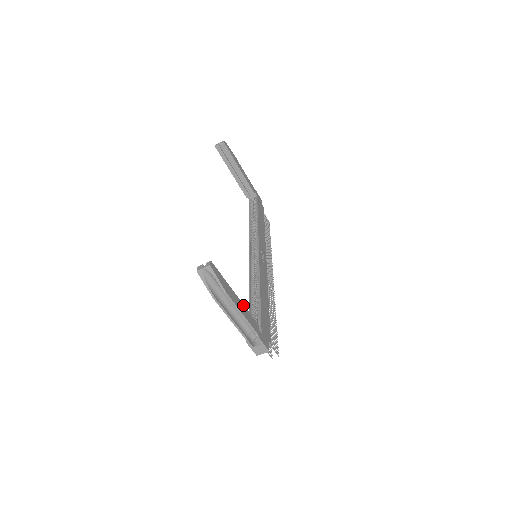
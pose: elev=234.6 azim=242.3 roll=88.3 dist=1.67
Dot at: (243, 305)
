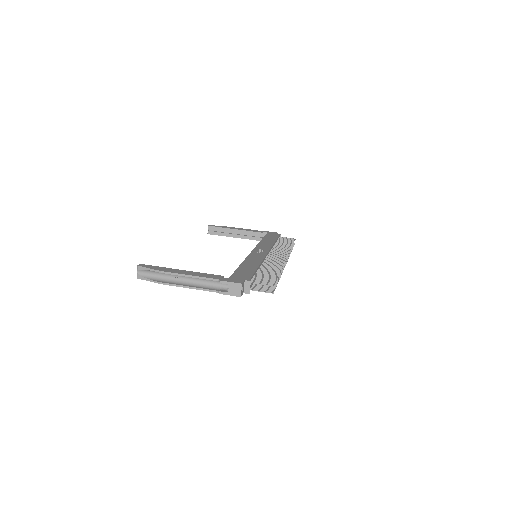
Dot at: (194, 272)
